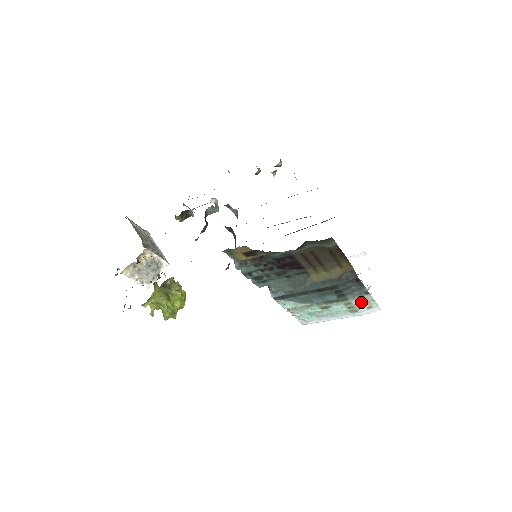
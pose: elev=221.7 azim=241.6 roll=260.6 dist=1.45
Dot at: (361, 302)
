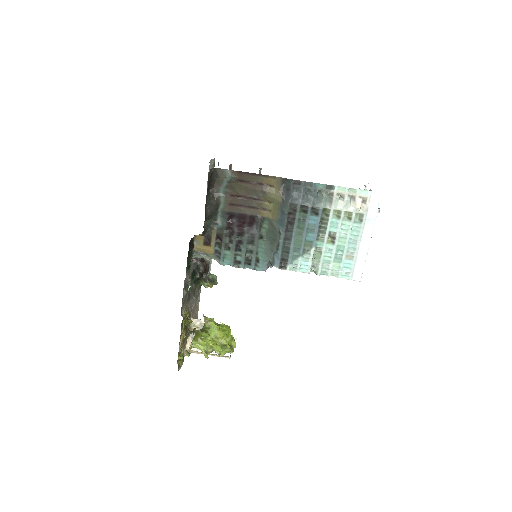
Dot at: (345, 202)
